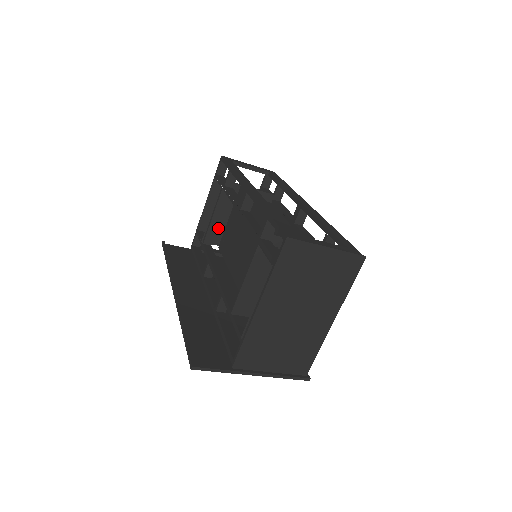
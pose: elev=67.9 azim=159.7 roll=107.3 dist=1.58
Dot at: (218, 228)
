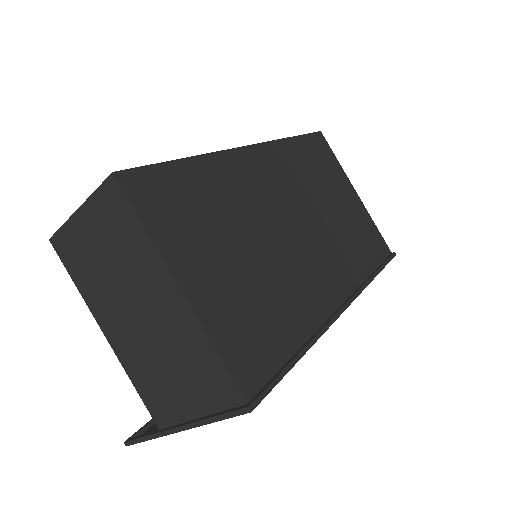
Dot at: occluded
